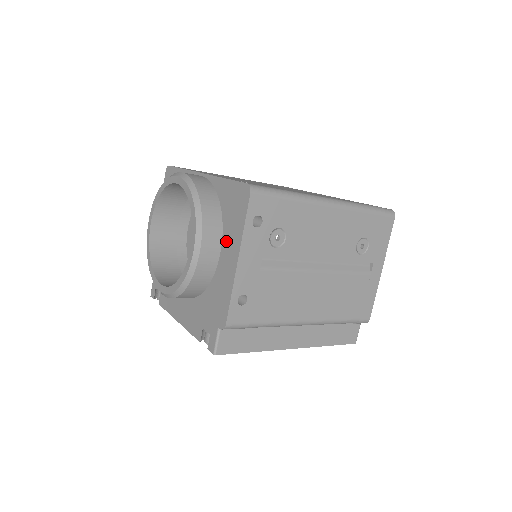
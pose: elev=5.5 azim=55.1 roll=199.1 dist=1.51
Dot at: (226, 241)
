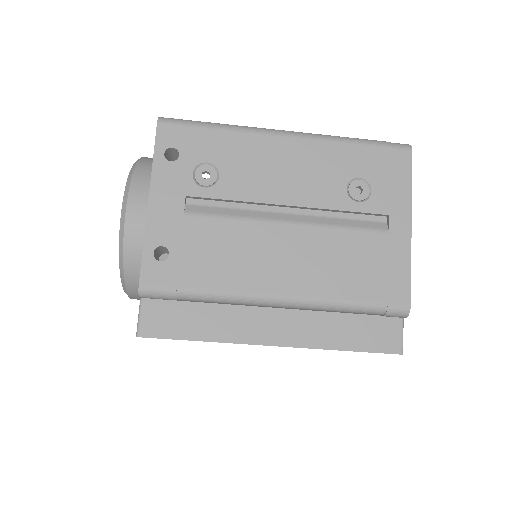
Dot at: occluded
